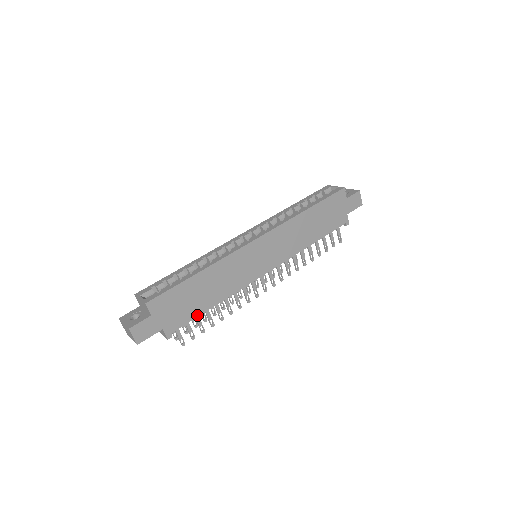
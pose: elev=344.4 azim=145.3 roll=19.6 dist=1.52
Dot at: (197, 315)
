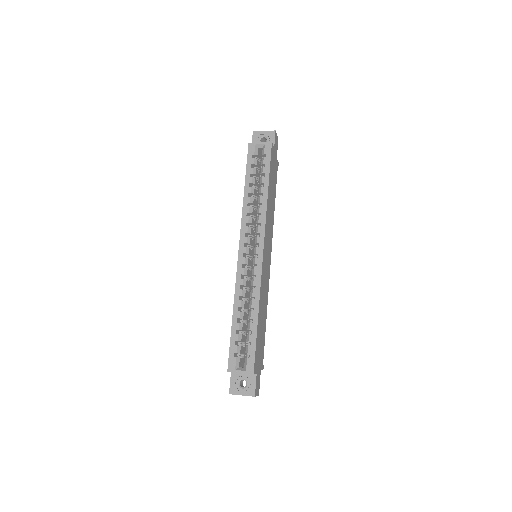
Dot at: (264, 337)
